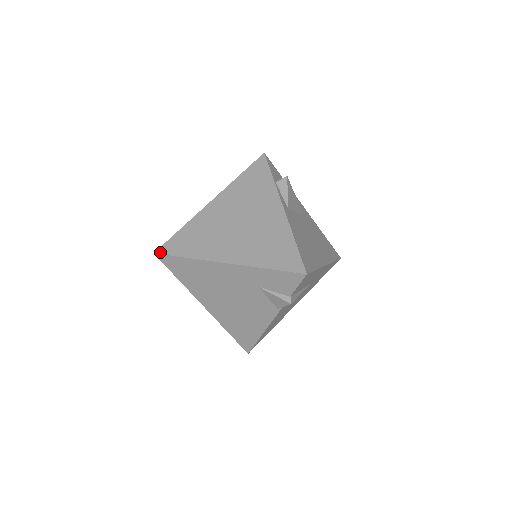
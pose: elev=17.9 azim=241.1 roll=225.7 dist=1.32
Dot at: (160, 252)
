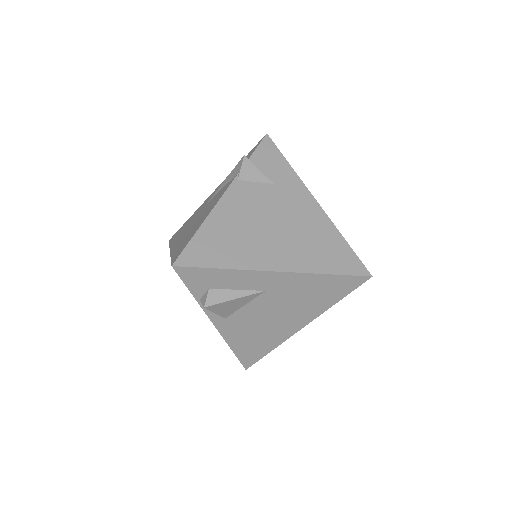
Dot at: occluded
